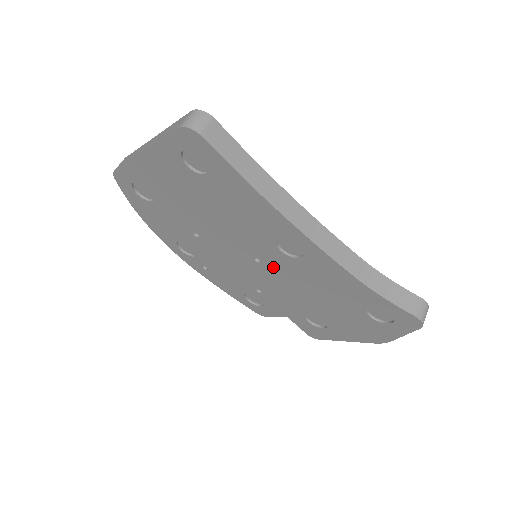
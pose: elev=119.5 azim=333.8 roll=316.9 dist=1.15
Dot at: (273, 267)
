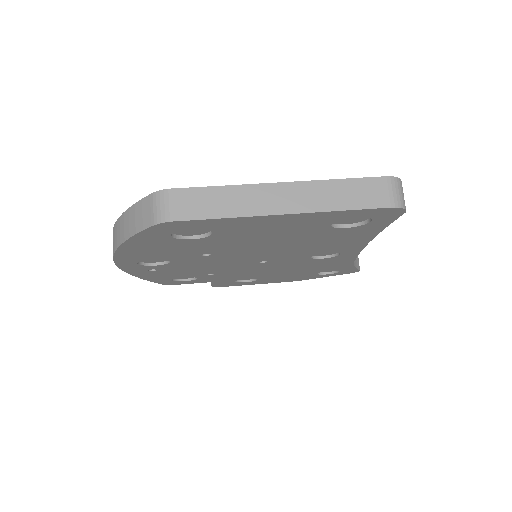
Dot at: (274, 263)
